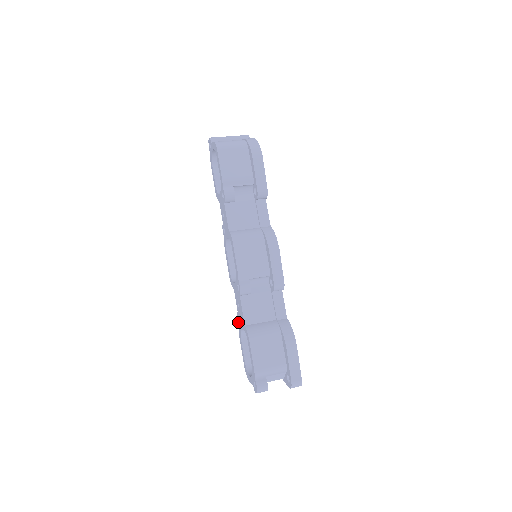
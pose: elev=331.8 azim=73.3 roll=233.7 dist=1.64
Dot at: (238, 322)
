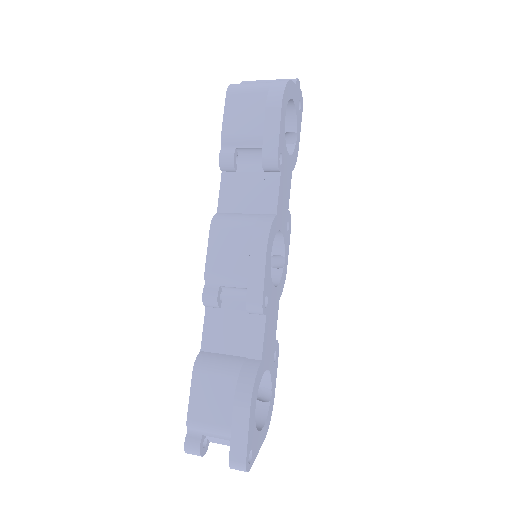
Dot at: occluded
